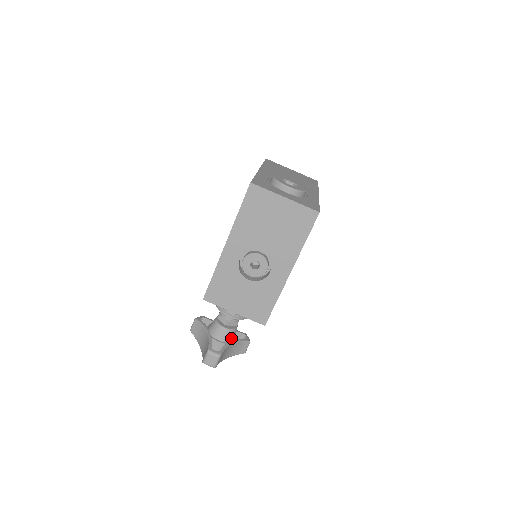
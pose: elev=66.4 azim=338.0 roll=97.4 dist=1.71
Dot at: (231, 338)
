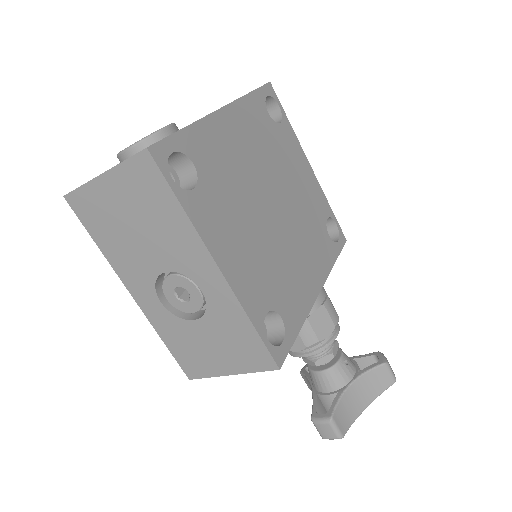
Dot at: (342, 379)
